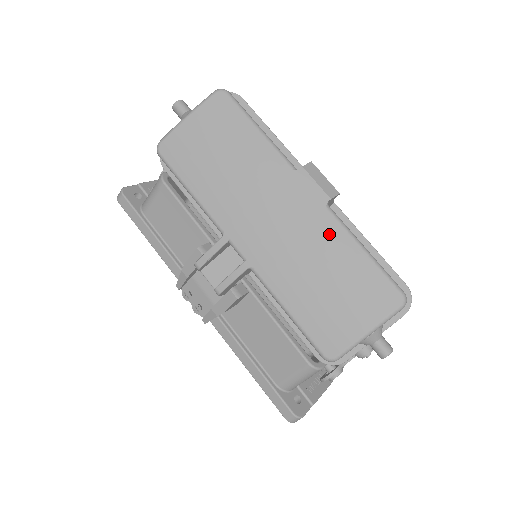
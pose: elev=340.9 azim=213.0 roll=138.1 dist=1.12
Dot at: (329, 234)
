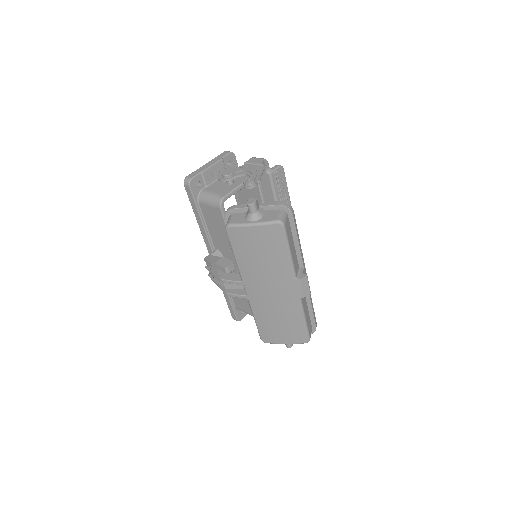
Dot at: (293, 309)
